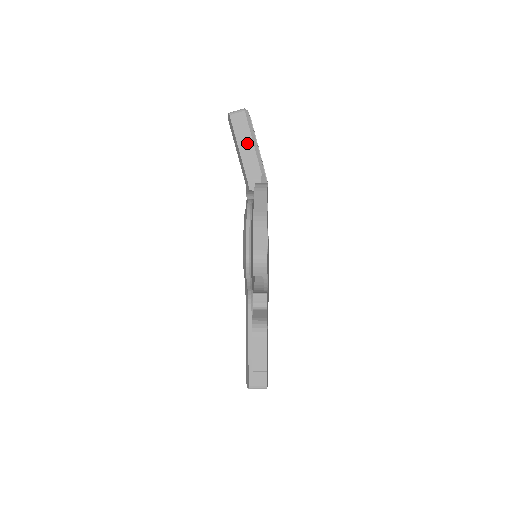
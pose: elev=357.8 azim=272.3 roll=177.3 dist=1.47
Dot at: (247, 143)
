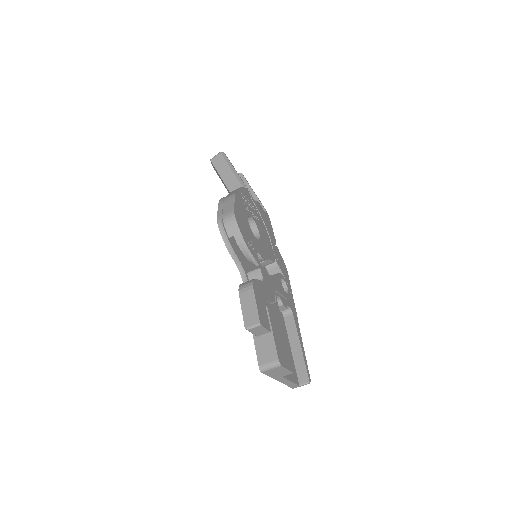
Dot at: (226, 171)
